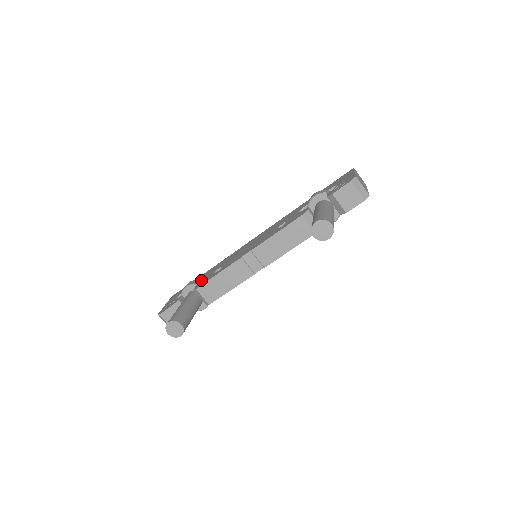
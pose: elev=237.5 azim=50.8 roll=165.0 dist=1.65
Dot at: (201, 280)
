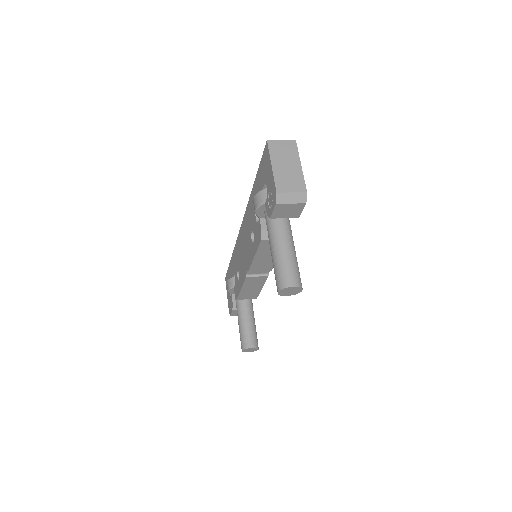
Dot at: (233, 276)
